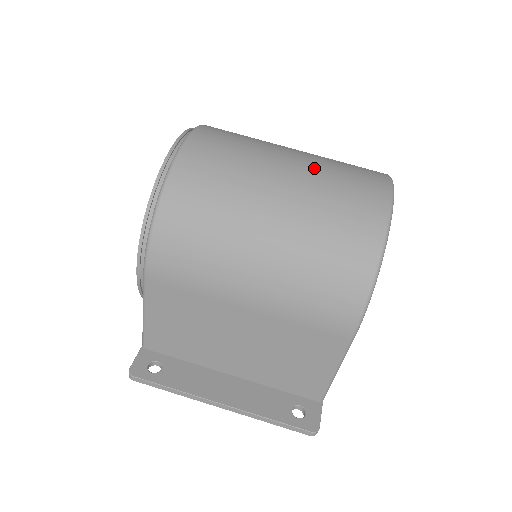
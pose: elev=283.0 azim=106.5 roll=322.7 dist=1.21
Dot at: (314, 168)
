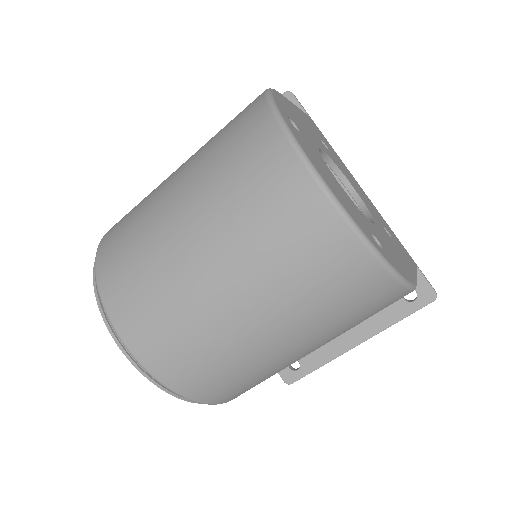
Dot at: (234, 252)
